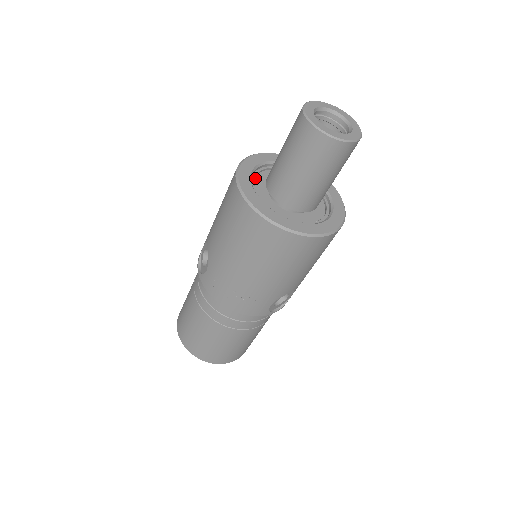
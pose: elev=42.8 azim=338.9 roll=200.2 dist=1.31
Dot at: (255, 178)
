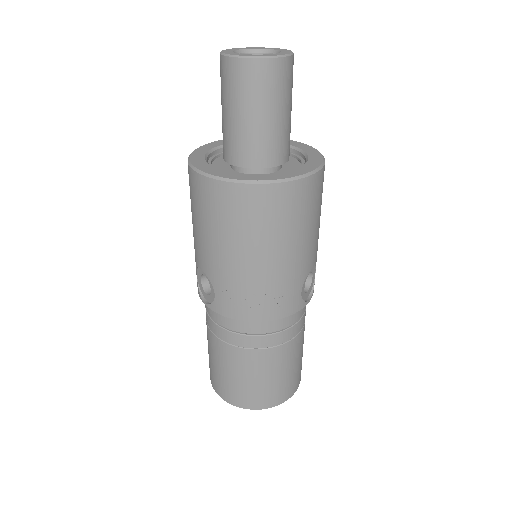
Dot at: occluded
